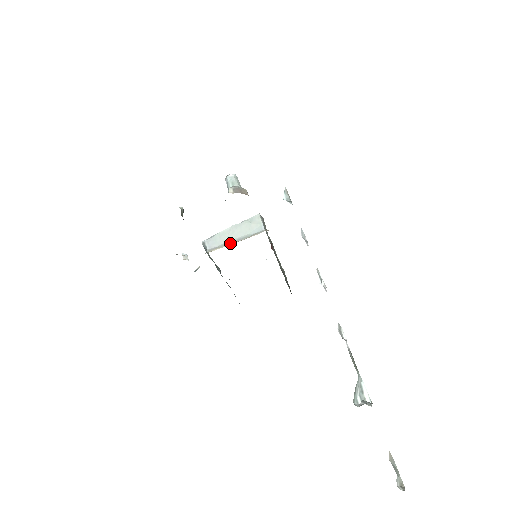
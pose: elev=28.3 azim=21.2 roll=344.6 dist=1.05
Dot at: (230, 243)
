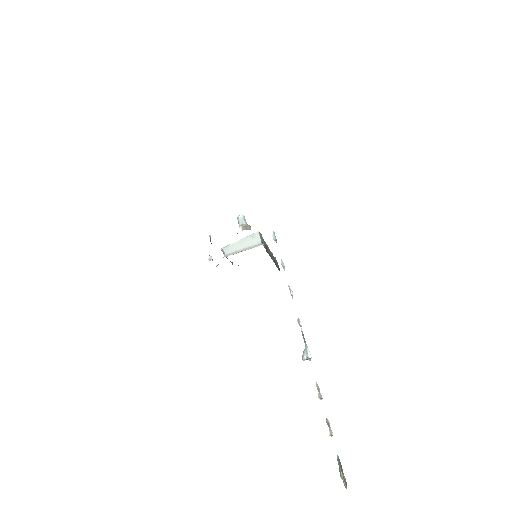
Dot at: (239, 251)
